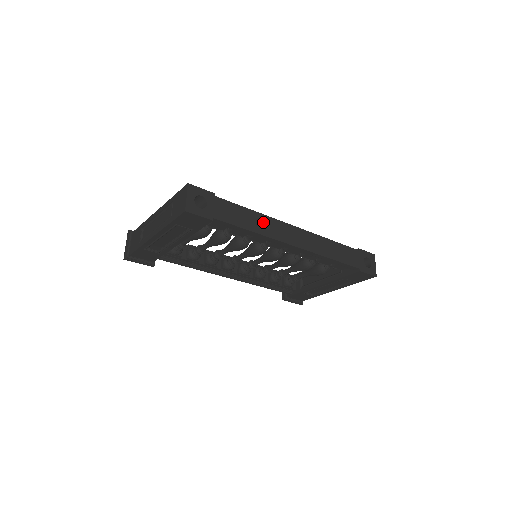
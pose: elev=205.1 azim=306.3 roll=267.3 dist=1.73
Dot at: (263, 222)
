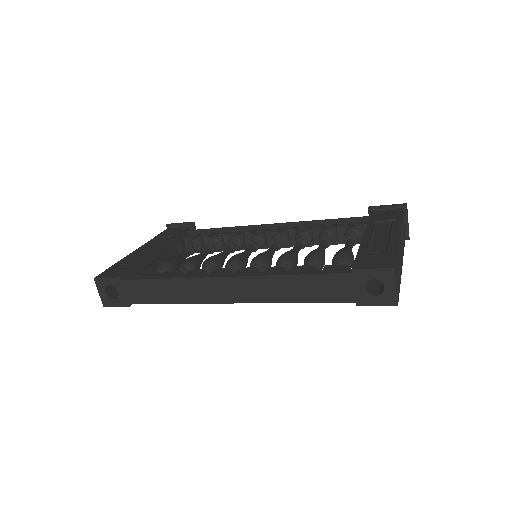
Dot at: (180, 288)
